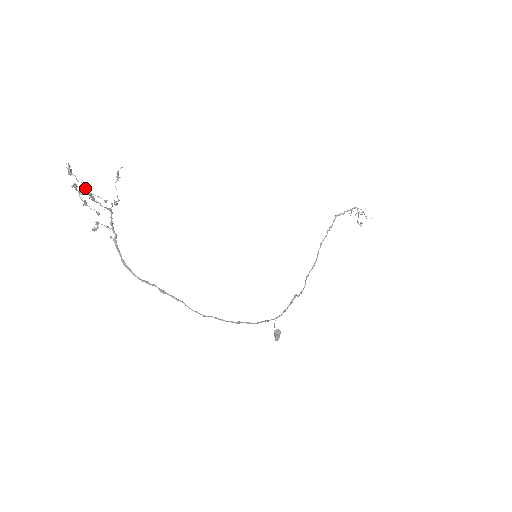
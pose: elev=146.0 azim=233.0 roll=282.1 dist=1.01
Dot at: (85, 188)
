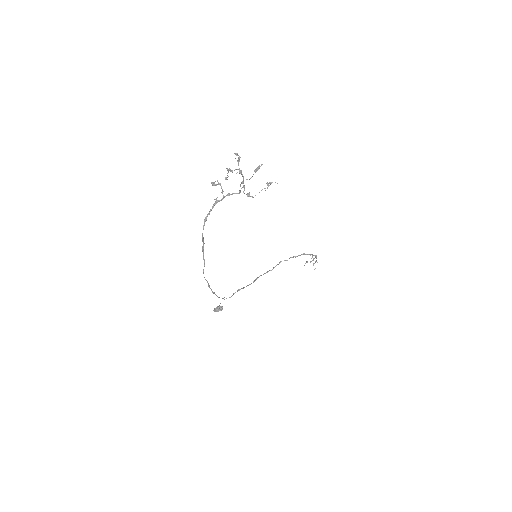
Dot at: (249, 179)
